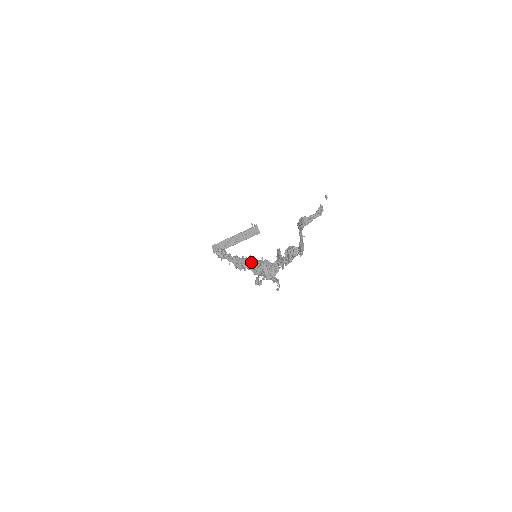
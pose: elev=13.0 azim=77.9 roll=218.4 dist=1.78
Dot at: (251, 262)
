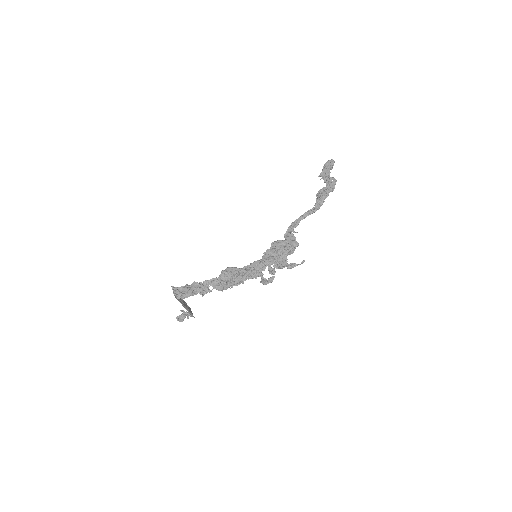
Dot at: occluded
